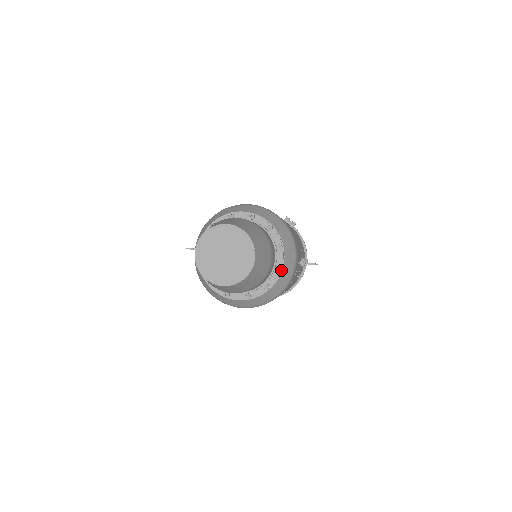
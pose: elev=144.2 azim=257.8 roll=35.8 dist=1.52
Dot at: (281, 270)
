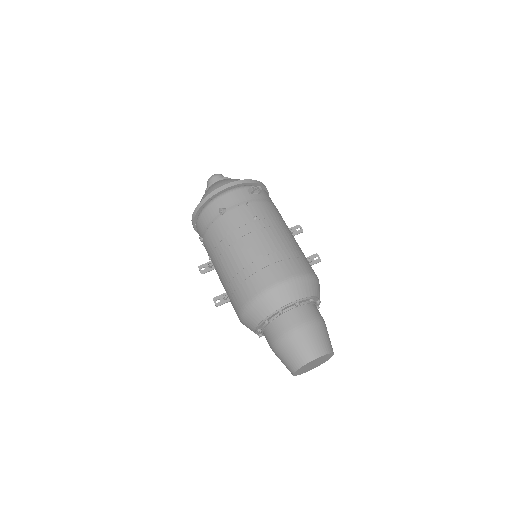
Dot at: (318, 305)
